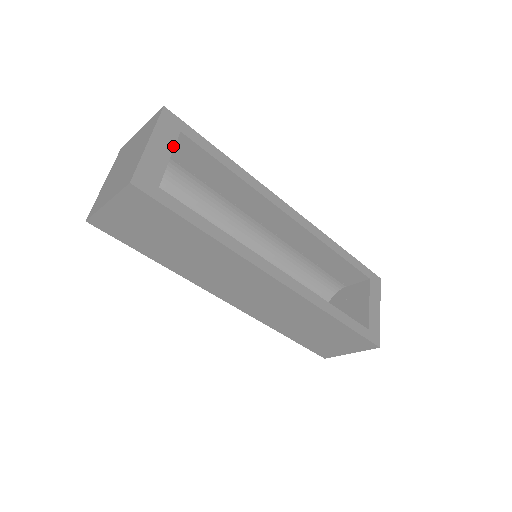
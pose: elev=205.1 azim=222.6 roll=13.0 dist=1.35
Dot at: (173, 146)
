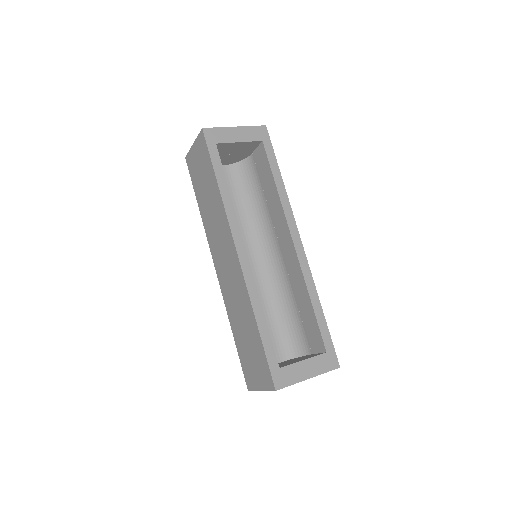
Dot at: (249, 141)
